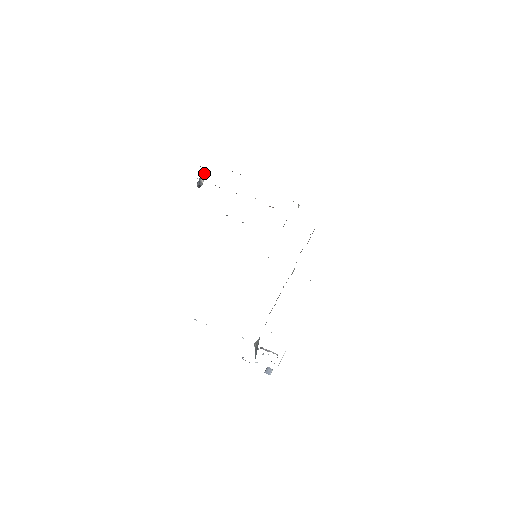
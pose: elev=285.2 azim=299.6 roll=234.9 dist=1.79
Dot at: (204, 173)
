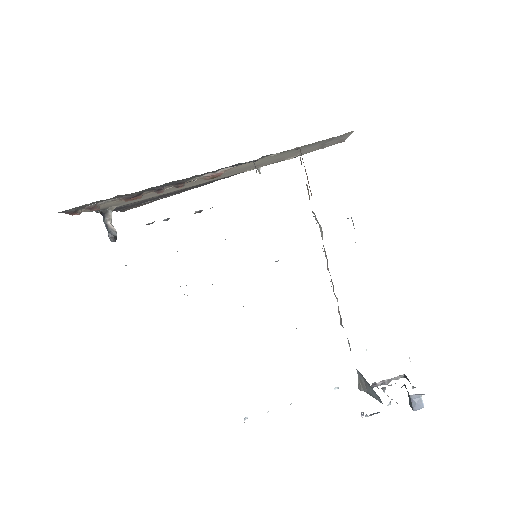
Dot at: (107, 216)
